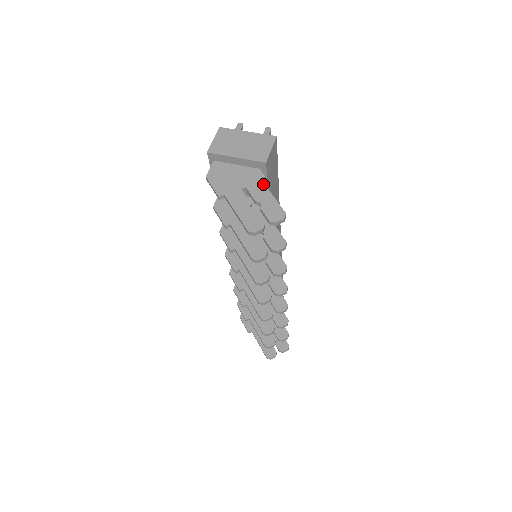
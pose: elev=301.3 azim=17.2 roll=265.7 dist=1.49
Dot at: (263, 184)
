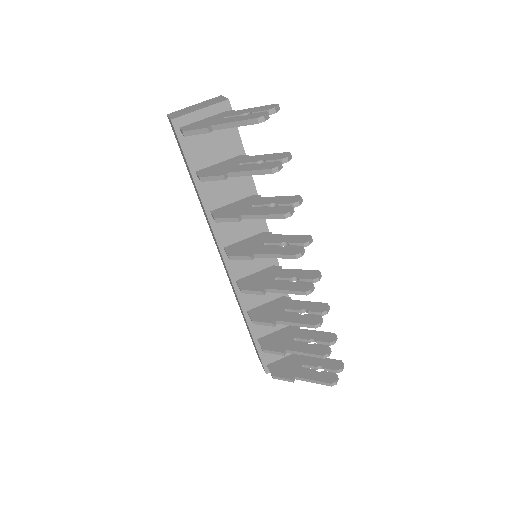
Dot at: (238, 110)
